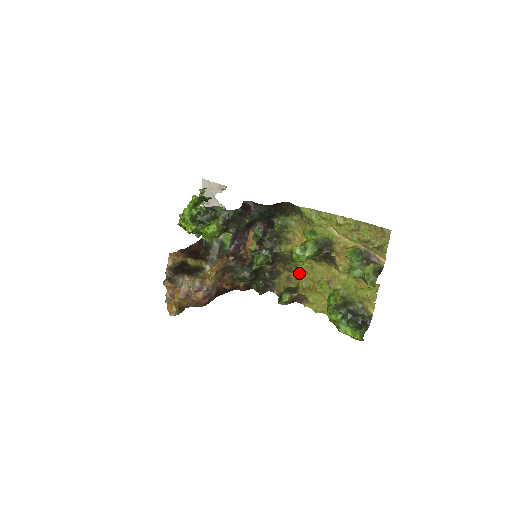
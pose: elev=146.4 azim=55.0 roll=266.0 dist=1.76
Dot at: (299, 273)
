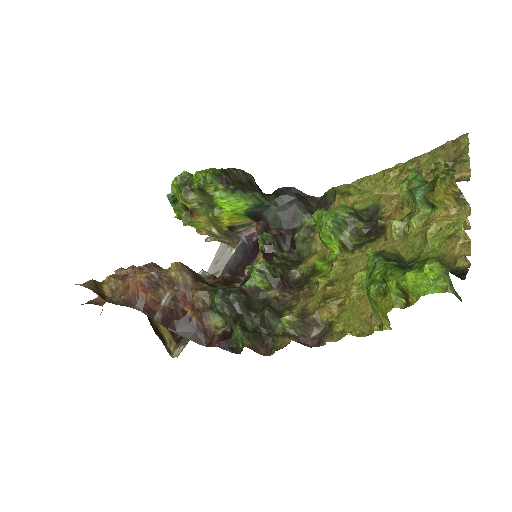
Dot at: (323, 287)
